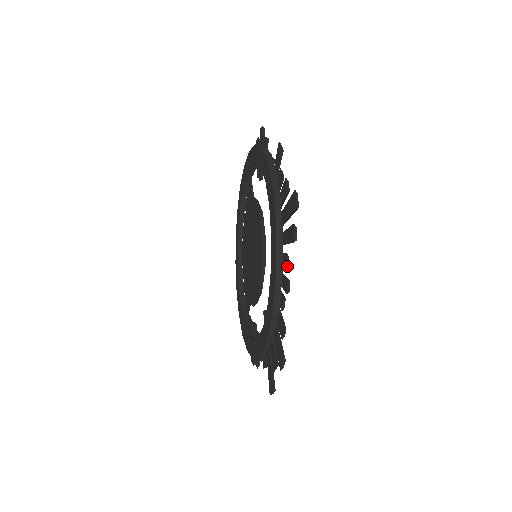
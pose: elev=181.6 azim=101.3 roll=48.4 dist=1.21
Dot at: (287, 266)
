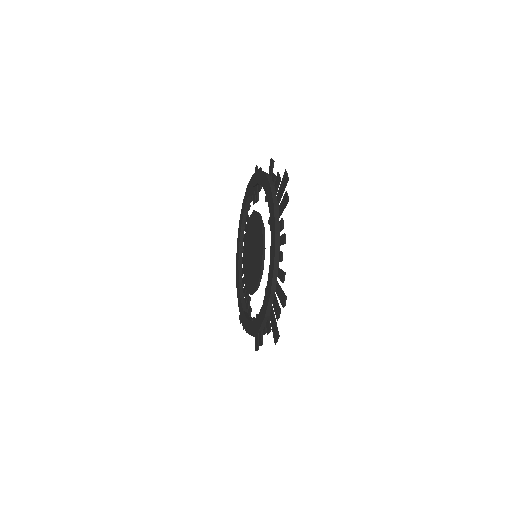
Dot at: (283, 227)
